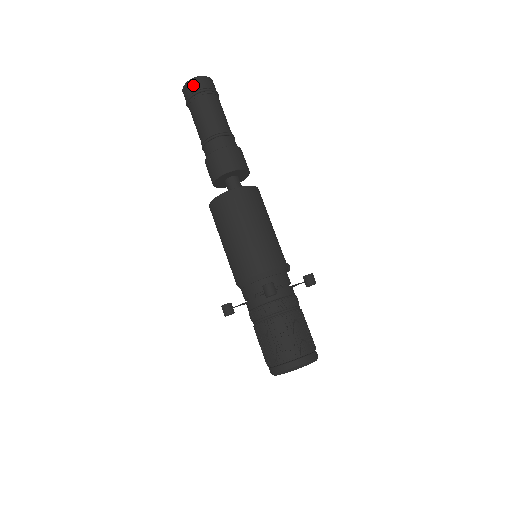
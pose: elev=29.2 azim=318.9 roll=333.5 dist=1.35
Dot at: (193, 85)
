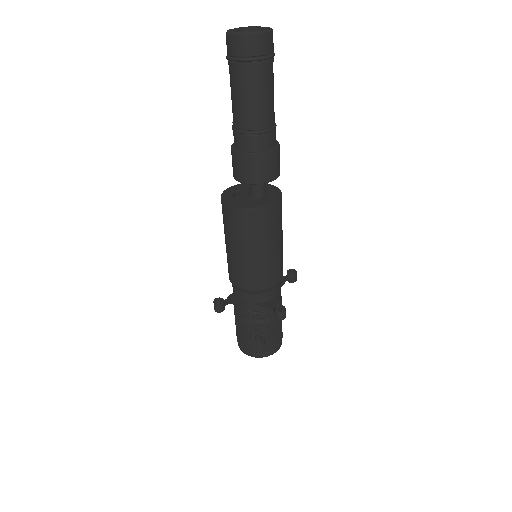
Dot at: (256, 45)
